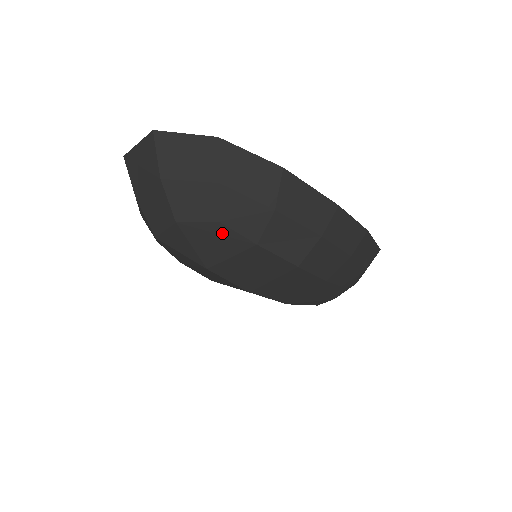
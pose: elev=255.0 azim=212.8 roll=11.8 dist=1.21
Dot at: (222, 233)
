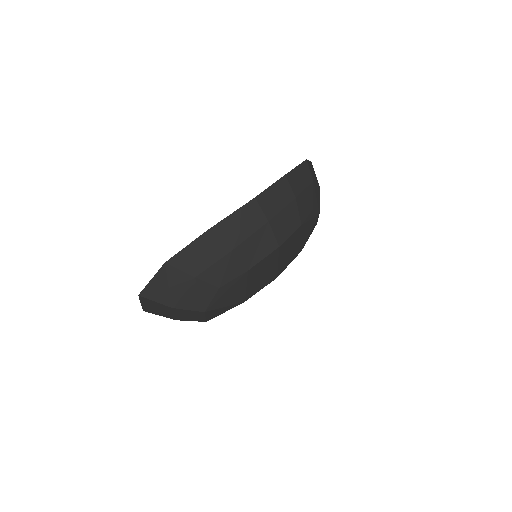
Dot at: (228, 288)
